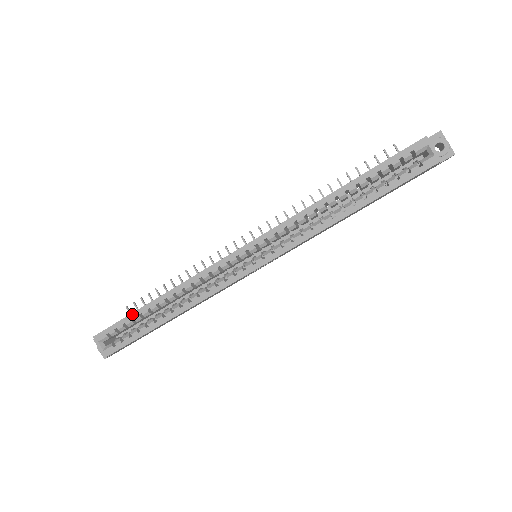
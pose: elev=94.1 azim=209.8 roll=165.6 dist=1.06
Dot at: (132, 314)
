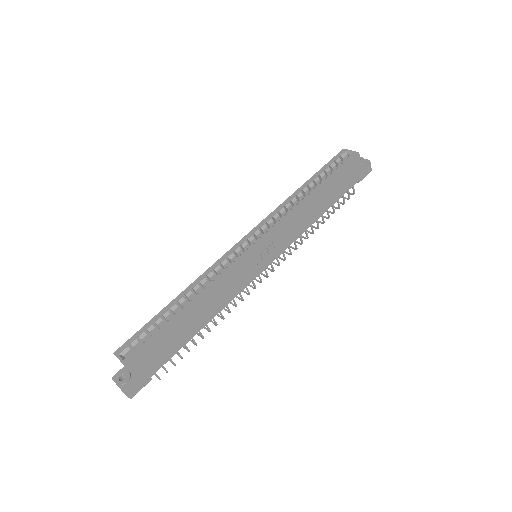
Dot at: (152, 319)
